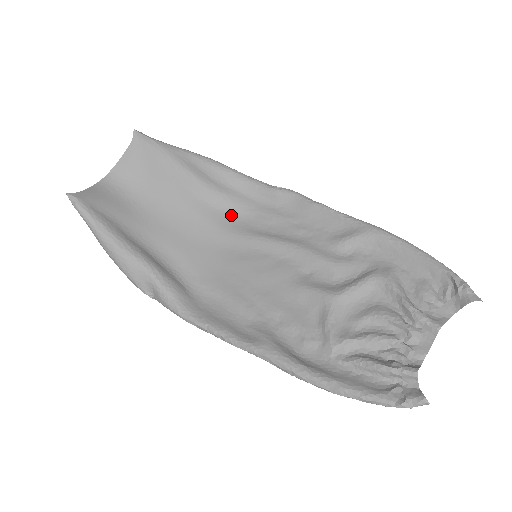
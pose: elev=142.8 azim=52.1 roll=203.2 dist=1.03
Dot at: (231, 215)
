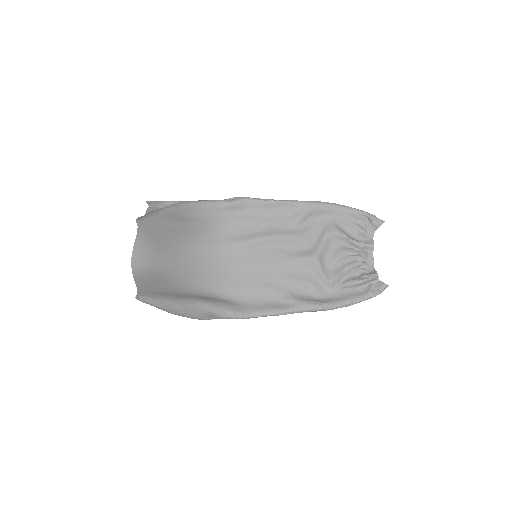
Dot at: (215, 235)
